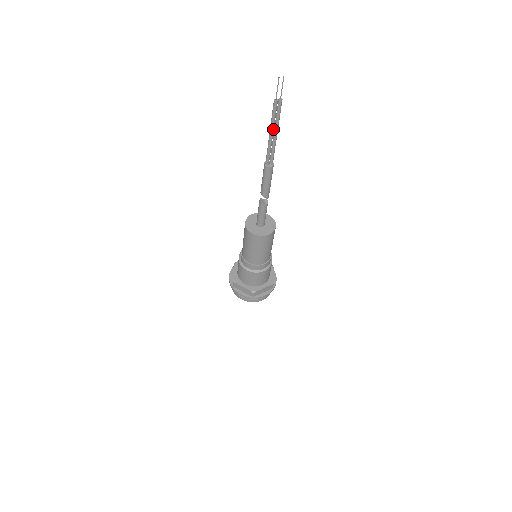
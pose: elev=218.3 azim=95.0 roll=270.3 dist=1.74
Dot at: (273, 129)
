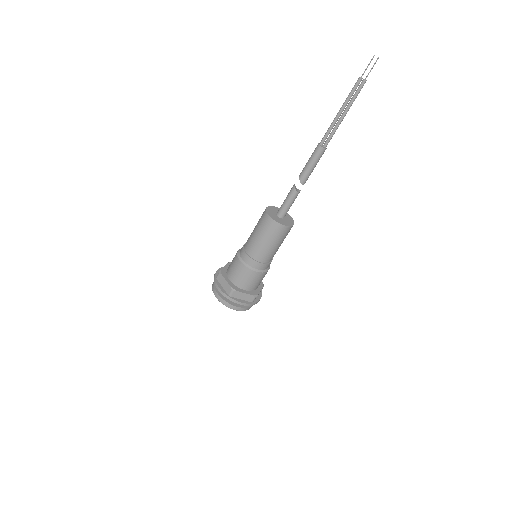
Dot at: (344, 107)
